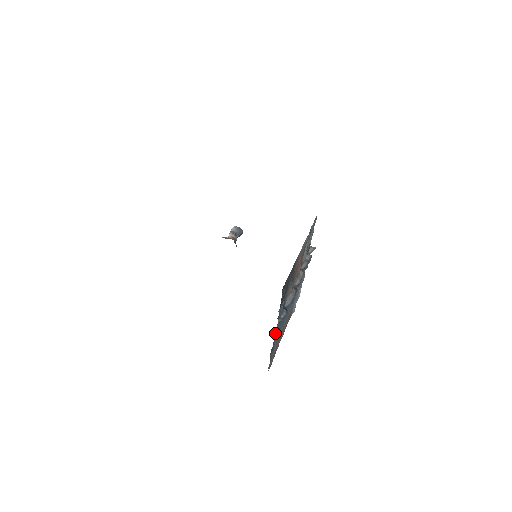
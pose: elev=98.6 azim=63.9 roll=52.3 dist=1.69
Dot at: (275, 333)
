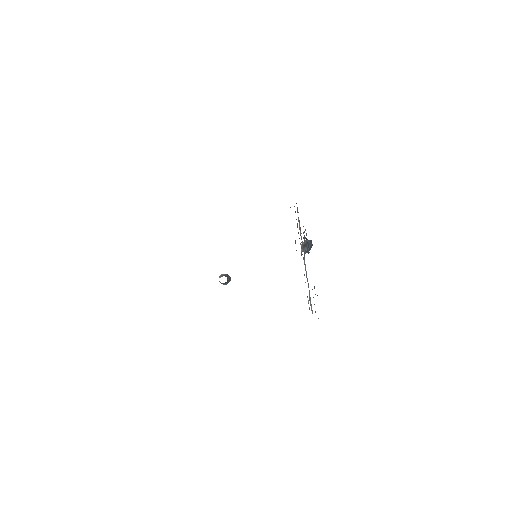
Dot at: occluded
